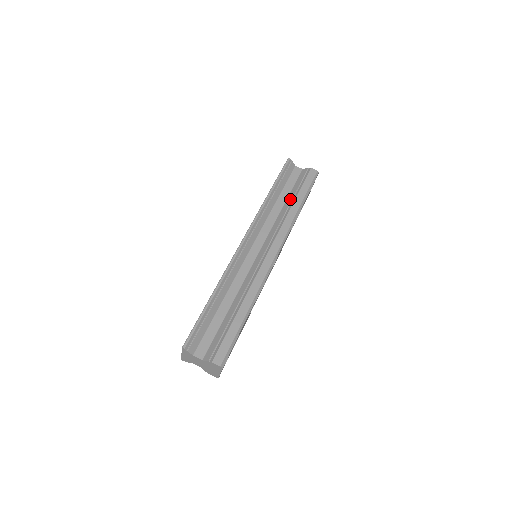
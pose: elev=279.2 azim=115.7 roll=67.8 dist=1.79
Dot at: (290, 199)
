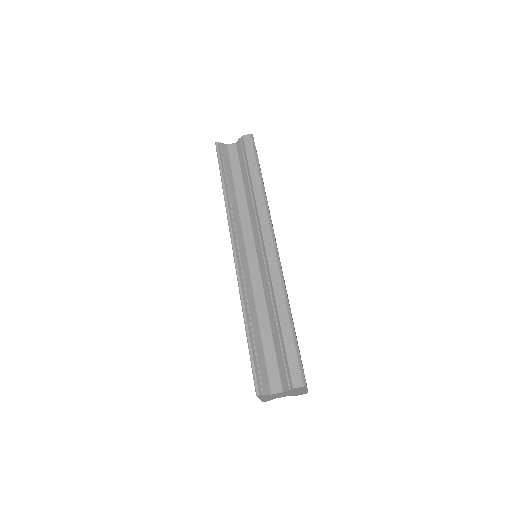
Dot at: (246, 180)
